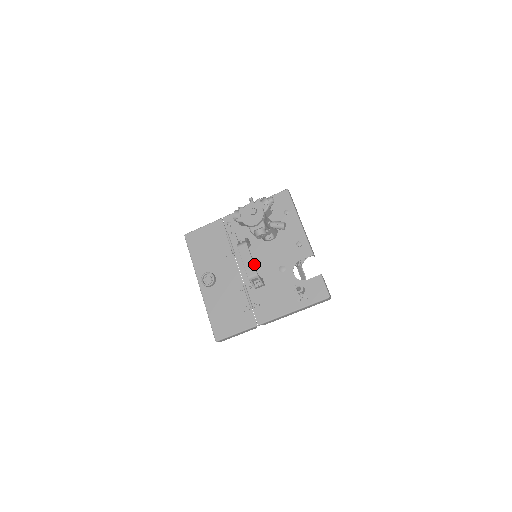
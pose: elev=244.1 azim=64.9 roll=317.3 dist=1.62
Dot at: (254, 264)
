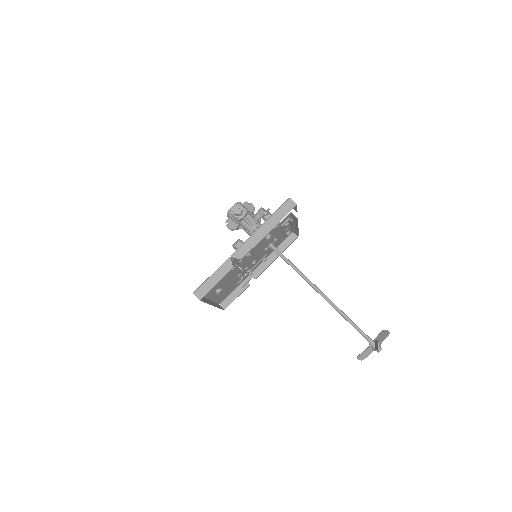
Dot at: occluded
